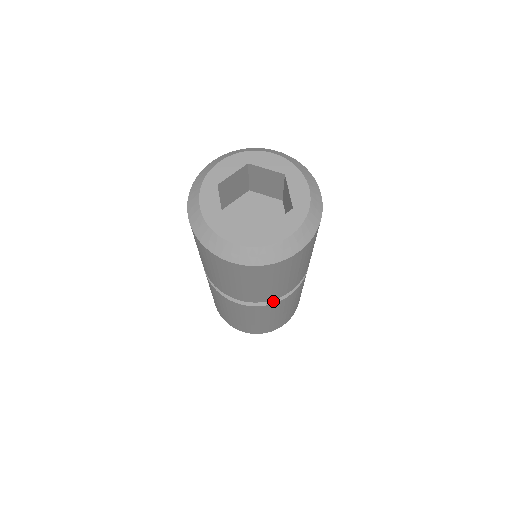
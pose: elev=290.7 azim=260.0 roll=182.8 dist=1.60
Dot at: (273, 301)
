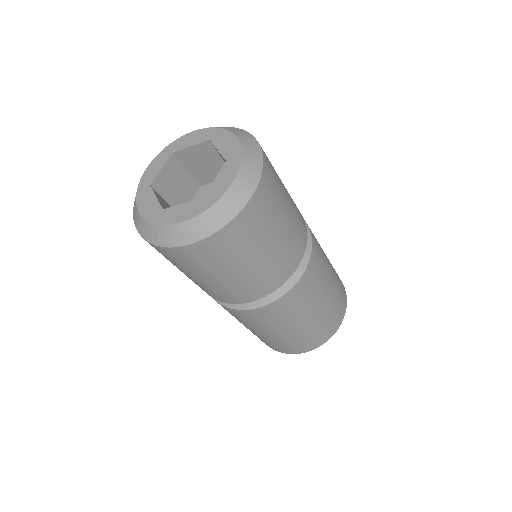
Dot at: (288, 287)
